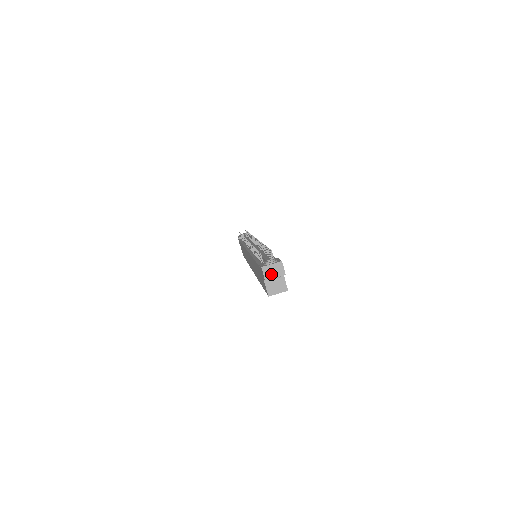
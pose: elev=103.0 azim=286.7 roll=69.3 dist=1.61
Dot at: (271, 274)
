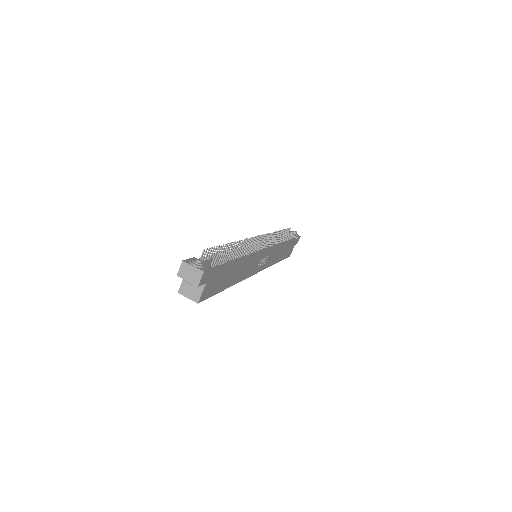
Dot at: (186, 274)
